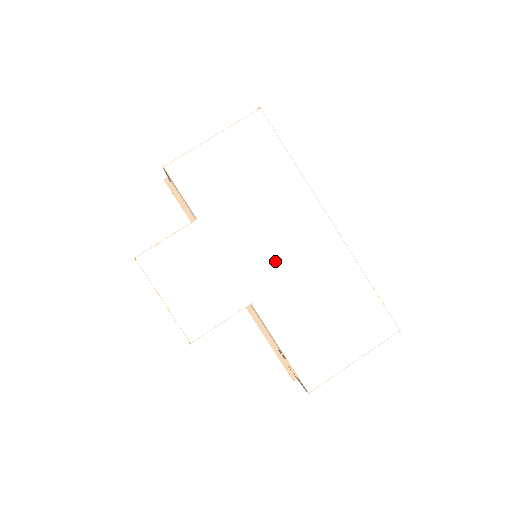
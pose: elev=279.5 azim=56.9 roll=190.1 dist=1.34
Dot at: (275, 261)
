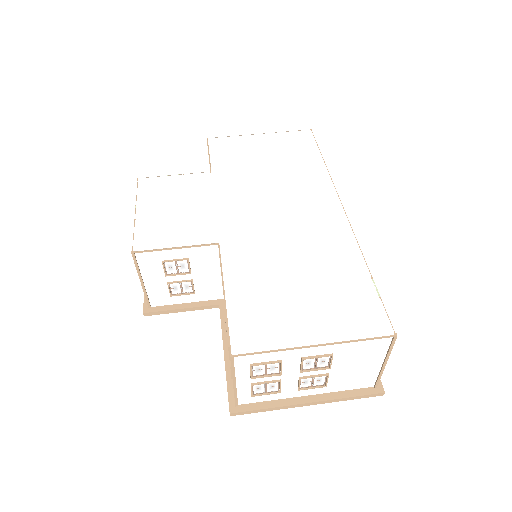
Dot at: (266, 219)
